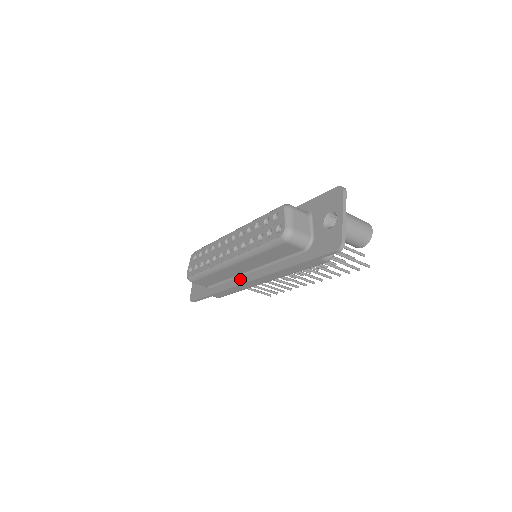
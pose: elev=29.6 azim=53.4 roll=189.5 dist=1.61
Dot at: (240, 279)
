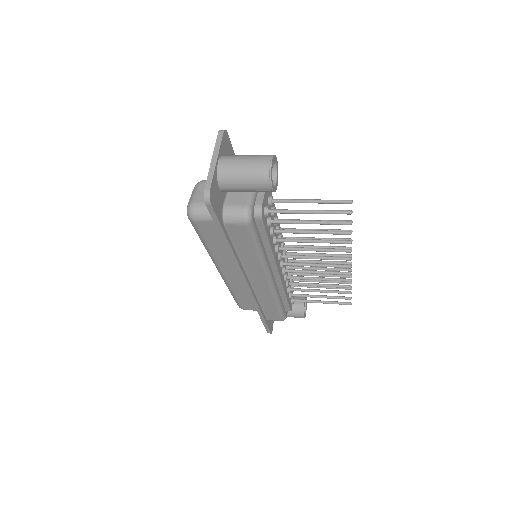
Dot at: occluded
